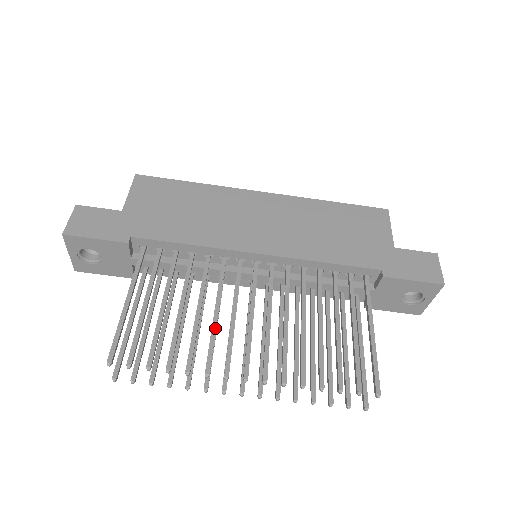
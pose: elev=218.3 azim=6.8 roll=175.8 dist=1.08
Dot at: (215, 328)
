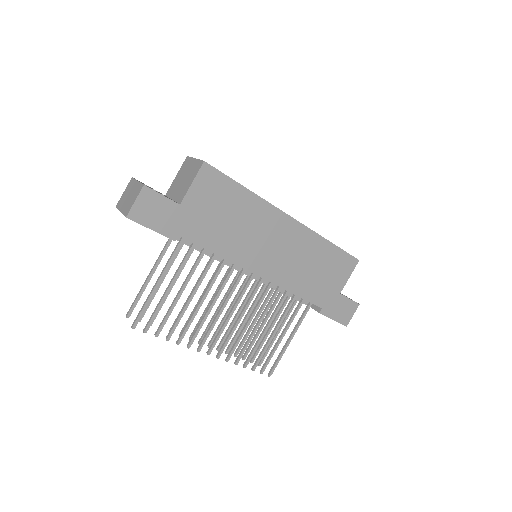
Dot at: occluded
